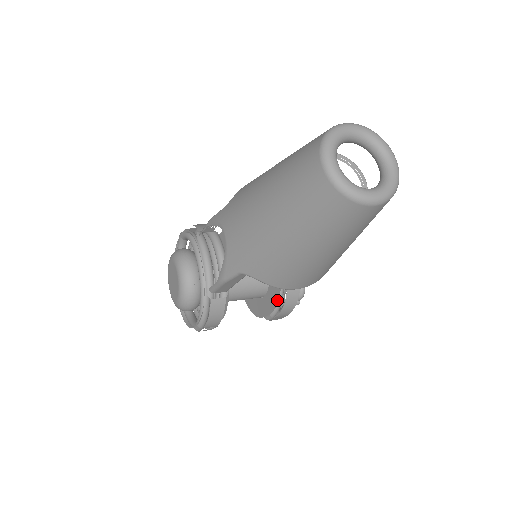
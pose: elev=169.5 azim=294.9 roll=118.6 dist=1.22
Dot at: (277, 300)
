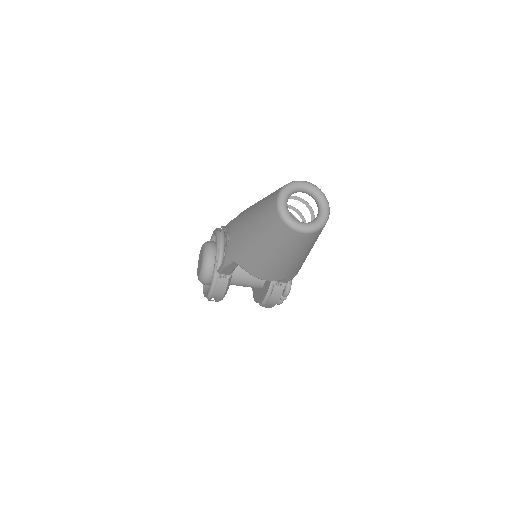
Dot at: (267, 291)
